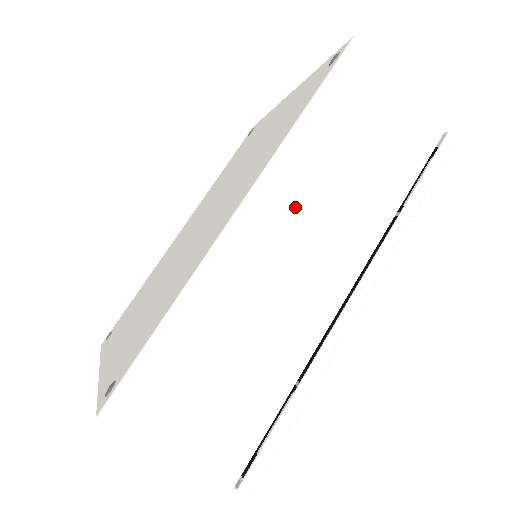
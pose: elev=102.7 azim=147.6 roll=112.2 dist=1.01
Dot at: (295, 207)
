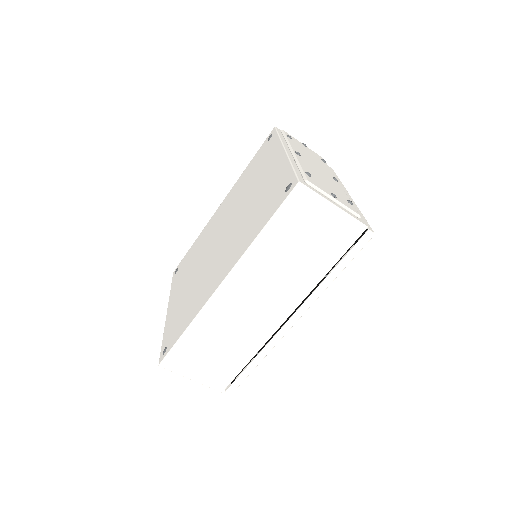
Dot at: (254, 282)
